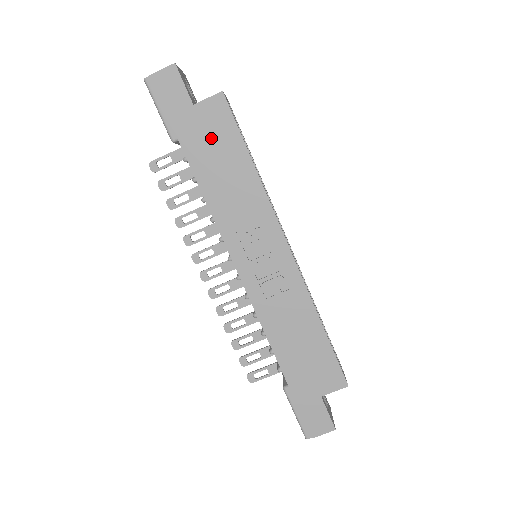
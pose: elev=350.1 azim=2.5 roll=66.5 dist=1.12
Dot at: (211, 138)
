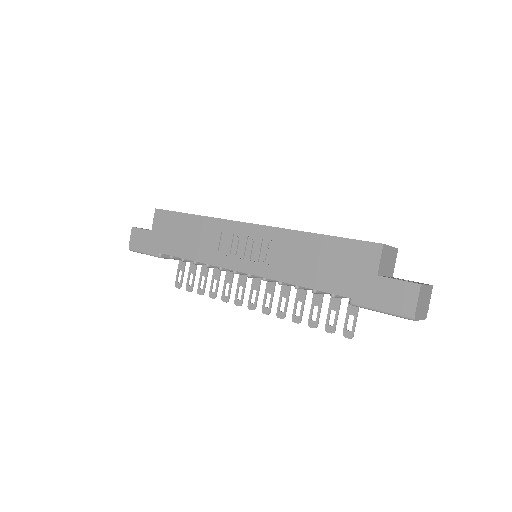
Dot at: (169, 232)
